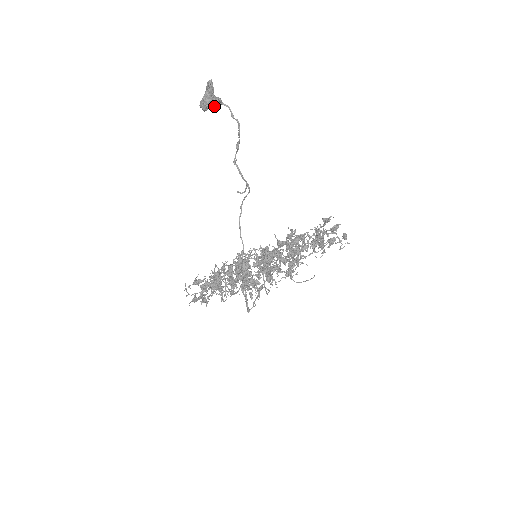
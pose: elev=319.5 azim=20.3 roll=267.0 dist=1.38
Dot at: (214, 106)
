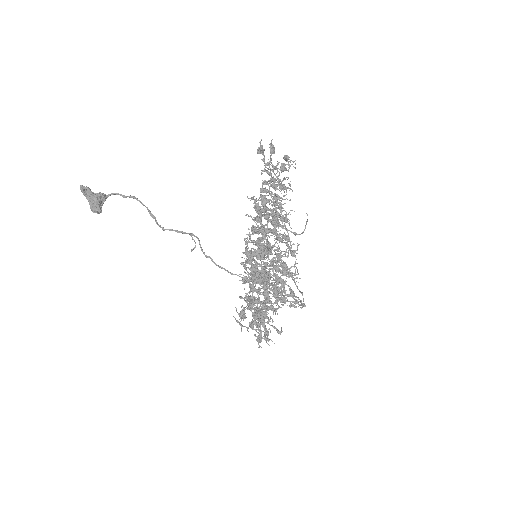
Dot at: occluded
